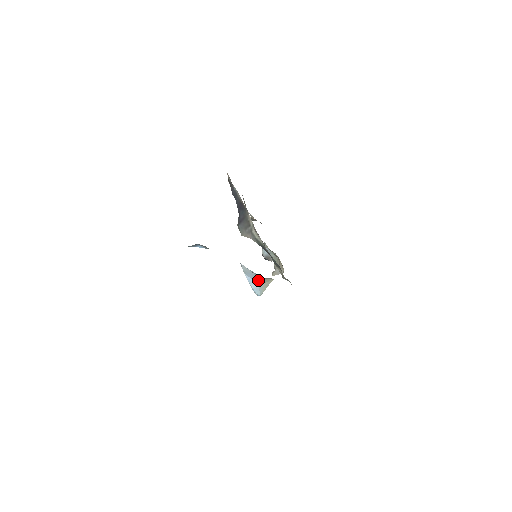
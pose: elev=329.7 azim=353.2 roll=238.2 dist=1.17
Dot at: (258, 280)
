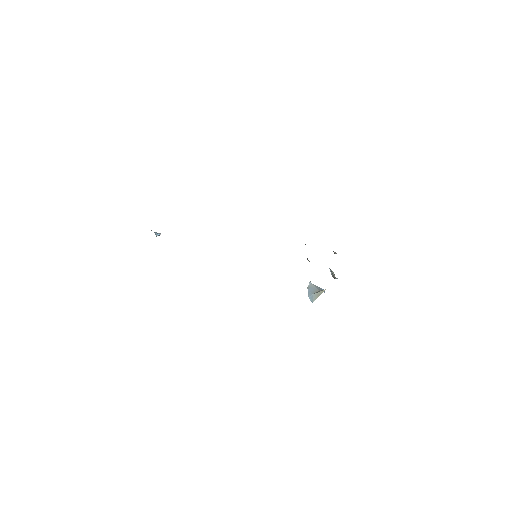
Dot at: (316, 292)
